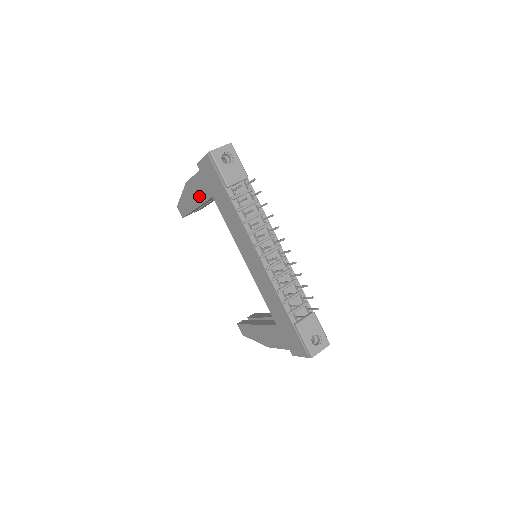
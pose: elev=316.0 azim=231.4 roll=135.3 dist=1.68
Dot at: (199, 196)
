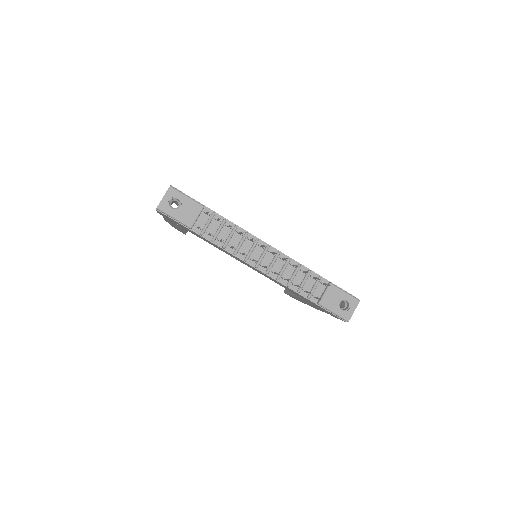
Dot at: (180, 228)
